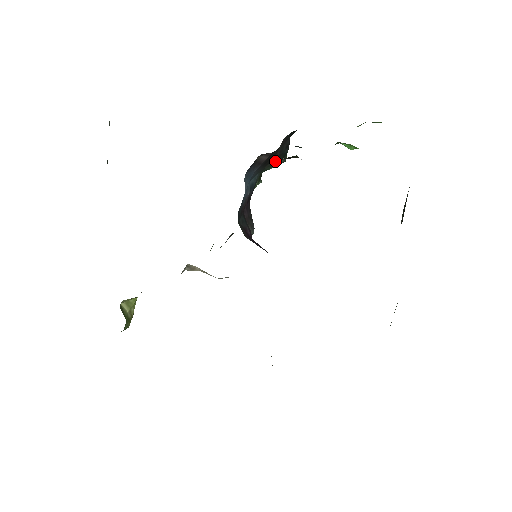
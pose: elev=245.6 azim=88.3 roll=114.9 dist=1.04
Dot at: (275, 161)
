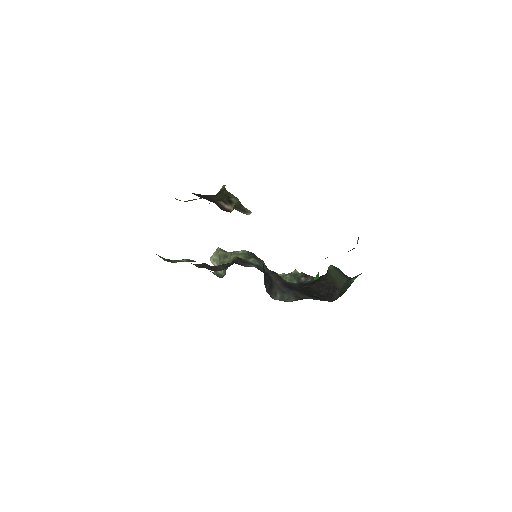
Dot at: occluded
